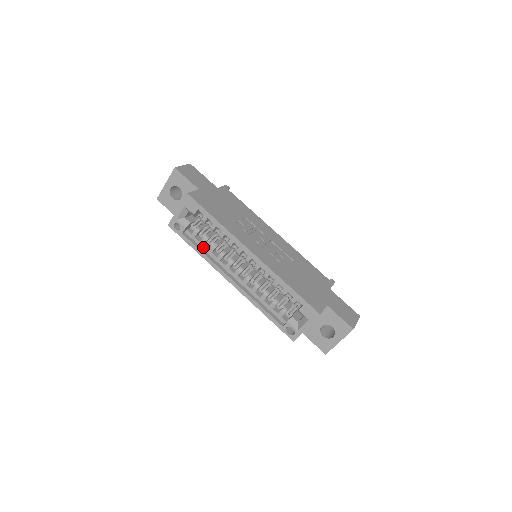
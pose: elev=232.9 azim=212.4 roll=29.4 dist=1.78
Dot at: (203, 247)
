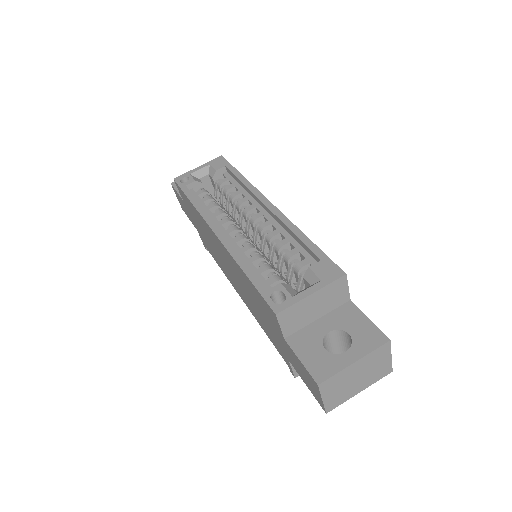
Dot at: (201, 204)
